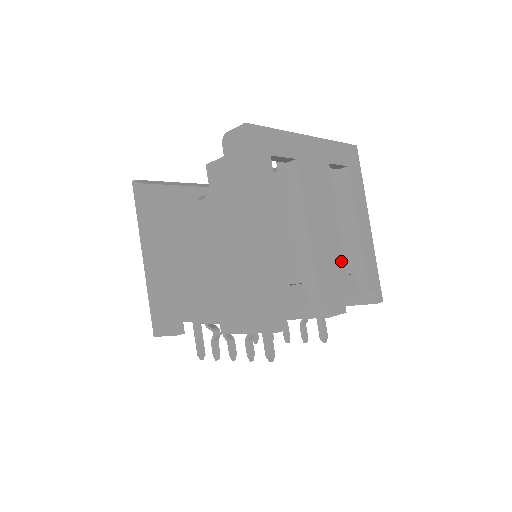
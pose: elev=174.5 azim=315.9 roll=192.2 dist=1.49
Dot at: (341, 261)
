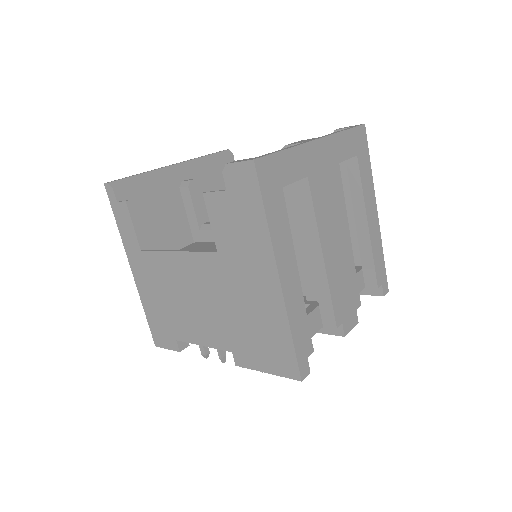
Dot at: (353, 271)
